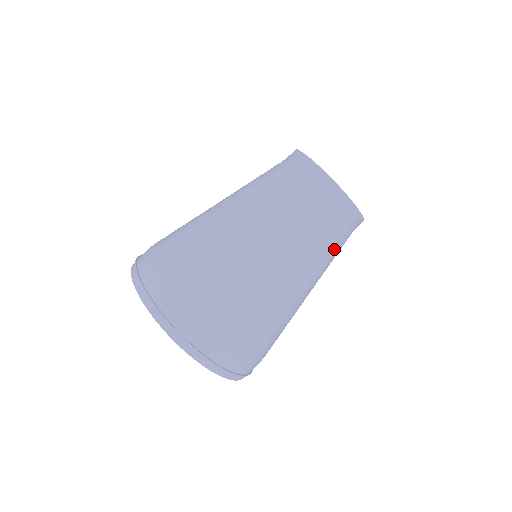
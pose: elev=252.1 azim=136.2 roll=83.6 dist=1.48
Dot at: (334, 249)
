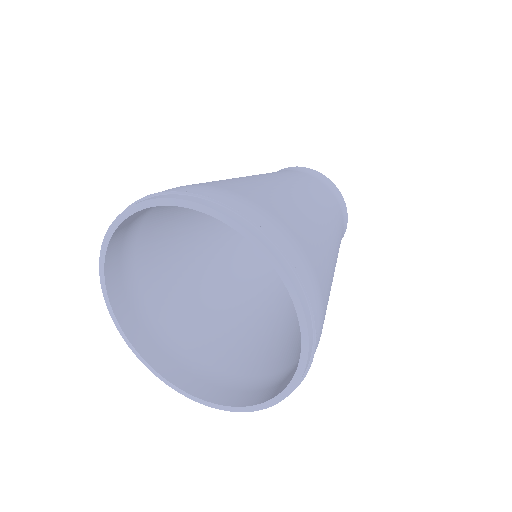
Dot at: (335, 210)
